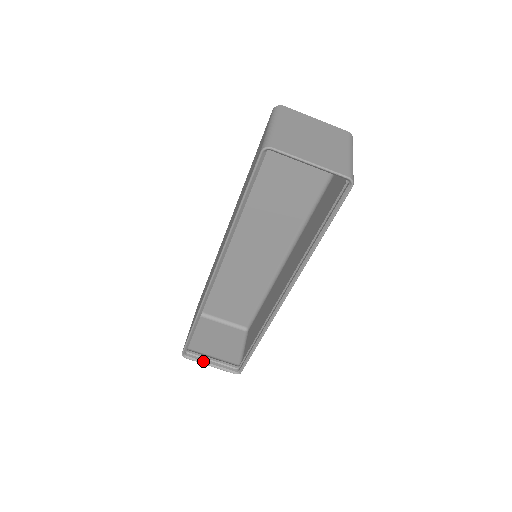
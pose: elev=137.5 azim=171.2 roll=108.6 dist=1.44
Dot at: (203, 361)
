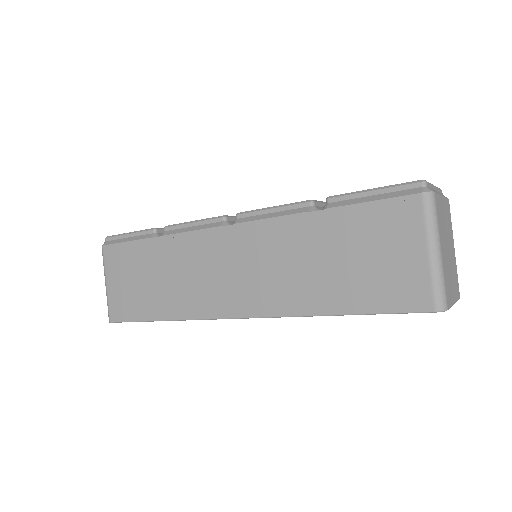
Dot at: occluded
